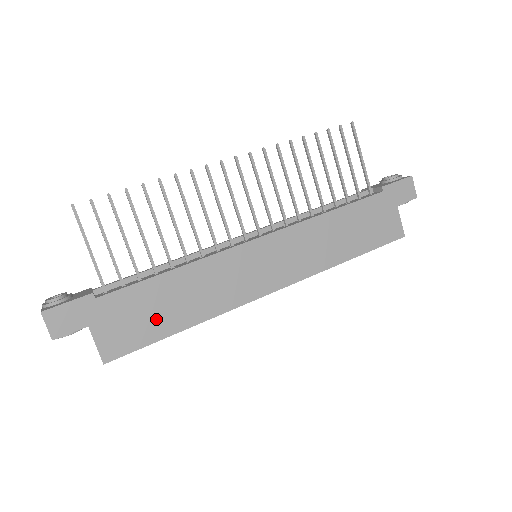
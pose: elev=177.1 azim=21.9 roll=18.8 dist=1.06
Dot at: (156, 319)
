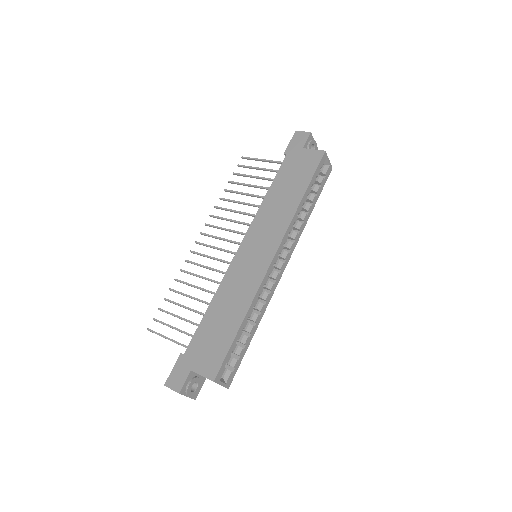
Dot at: (222, 334)
